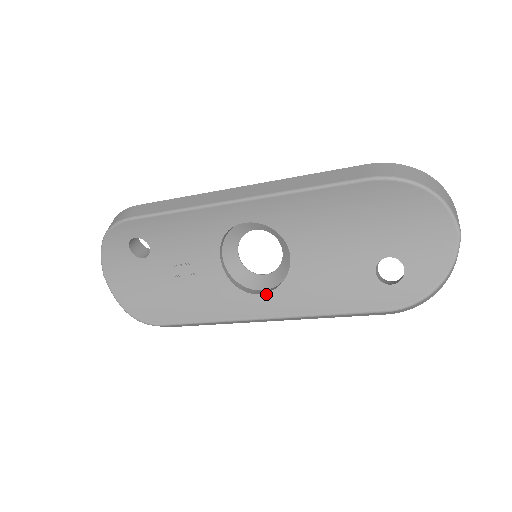
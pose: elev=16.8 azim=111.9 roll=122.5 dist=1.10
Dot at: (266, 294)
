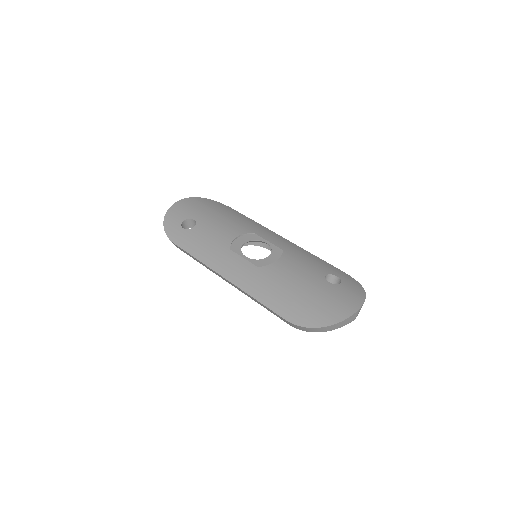
Dot at: occluded
